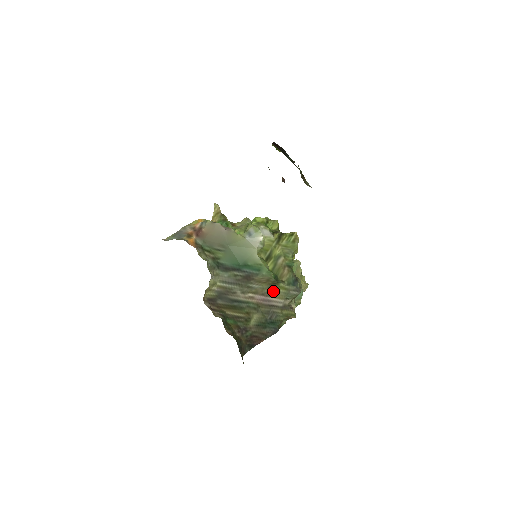
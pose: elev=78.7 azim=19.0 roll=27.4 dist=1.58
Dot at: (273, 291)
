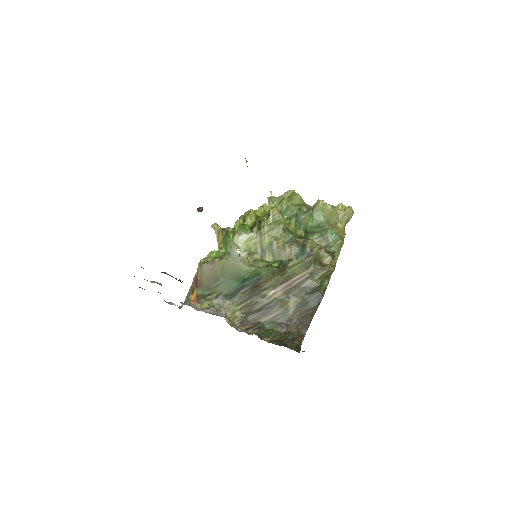
Dot at: (288, 274)
